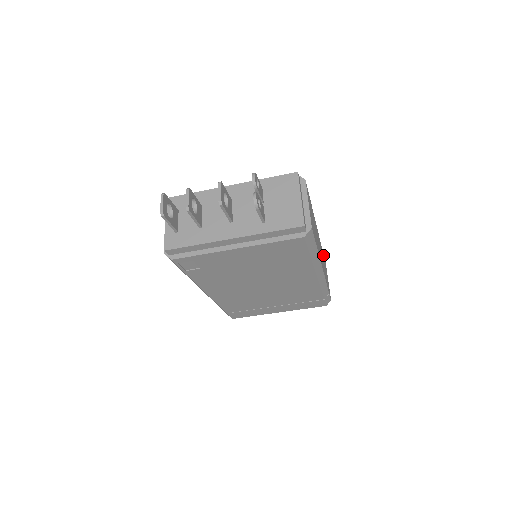
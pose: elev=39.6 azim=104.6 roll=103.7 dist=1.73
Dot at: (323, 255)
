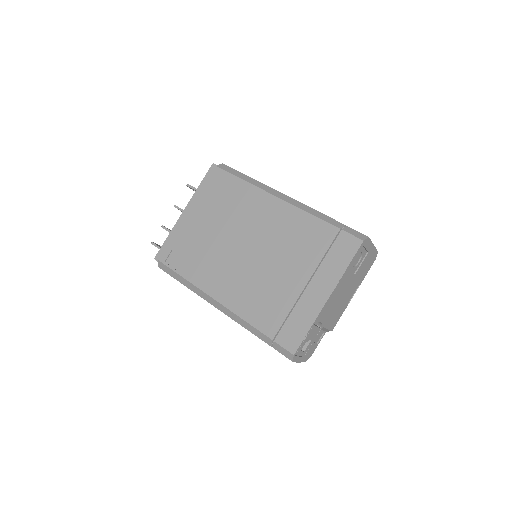
Dot at: occluded
